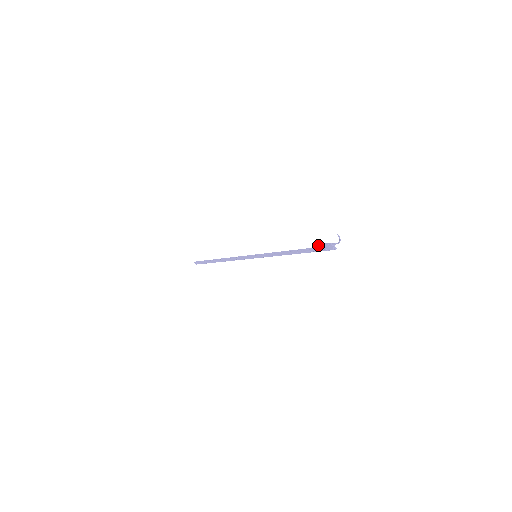
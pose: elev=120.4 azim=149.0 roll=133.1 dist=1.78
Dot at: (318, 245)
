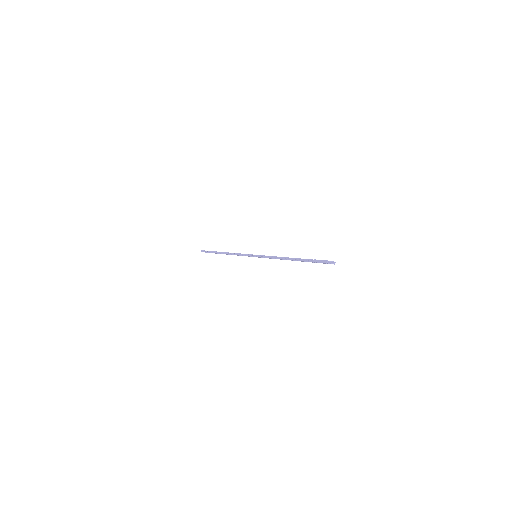
Dot at: (314, 261)
